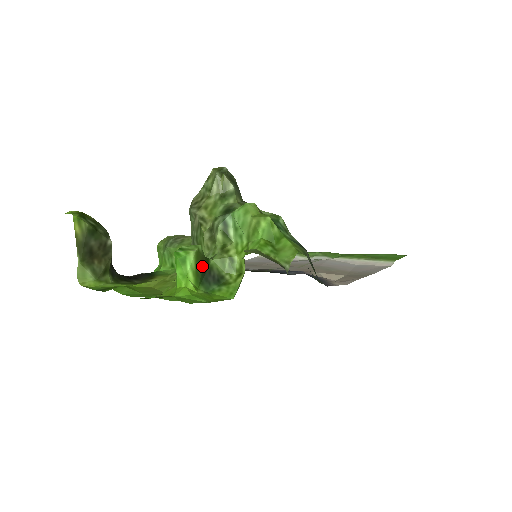
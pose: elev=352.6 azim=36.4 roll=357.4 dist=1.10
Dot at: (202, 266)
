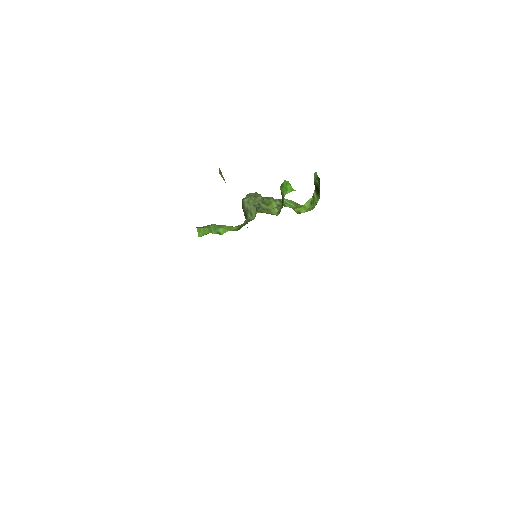
Dot at: occluded
